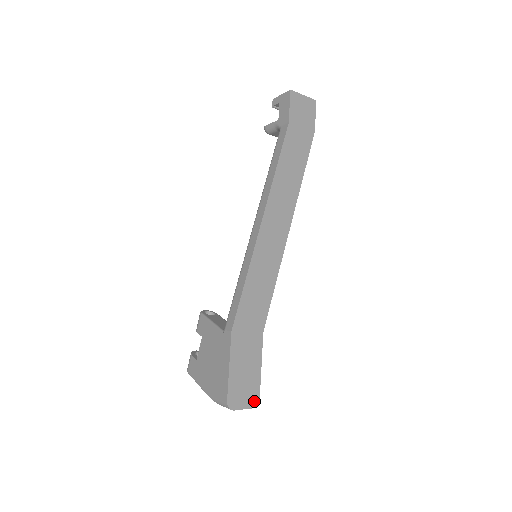
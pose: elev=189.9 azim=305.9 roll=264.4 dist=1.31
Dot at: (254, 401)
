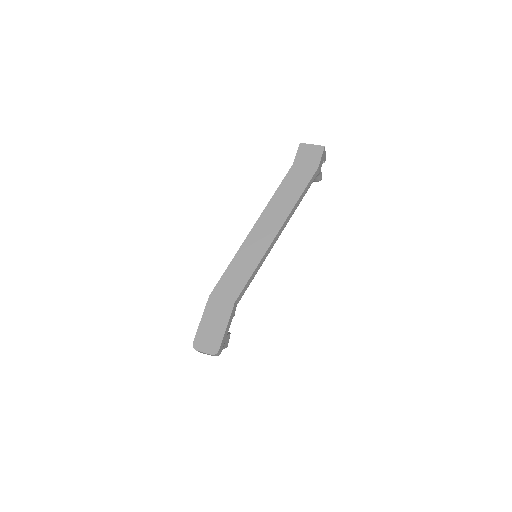
Dot at: (214, 350)
